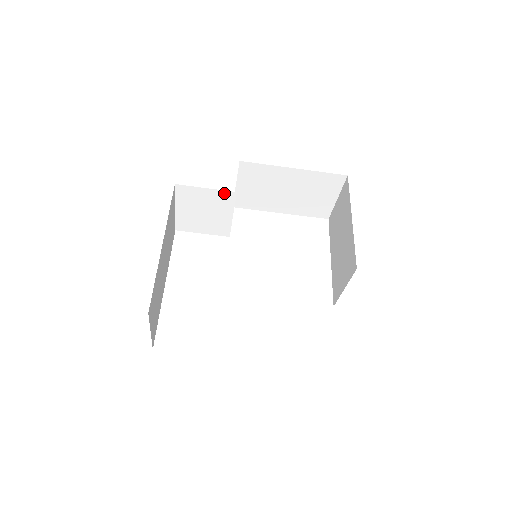
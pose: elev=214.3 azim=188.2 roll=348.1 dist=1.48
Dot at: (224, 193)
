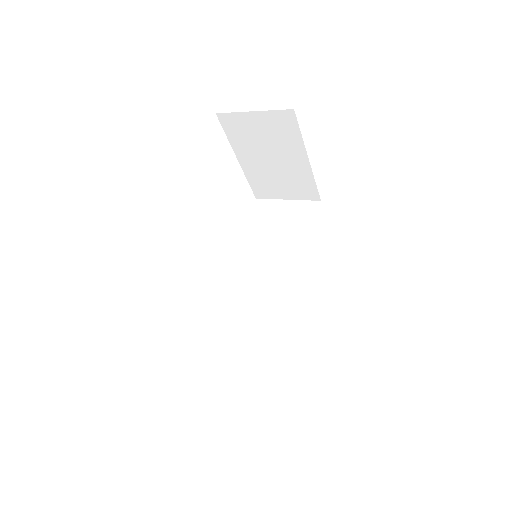
Dot at: occluded
